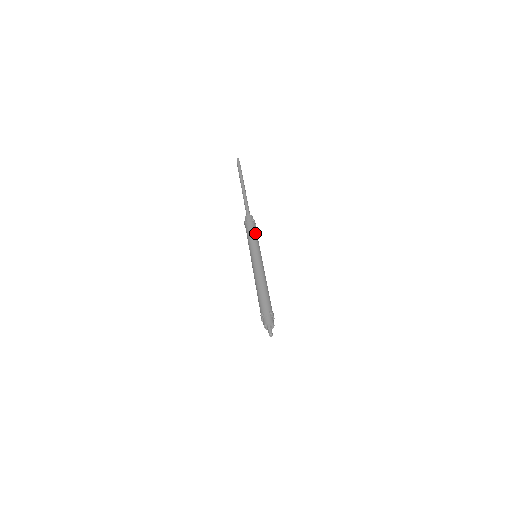
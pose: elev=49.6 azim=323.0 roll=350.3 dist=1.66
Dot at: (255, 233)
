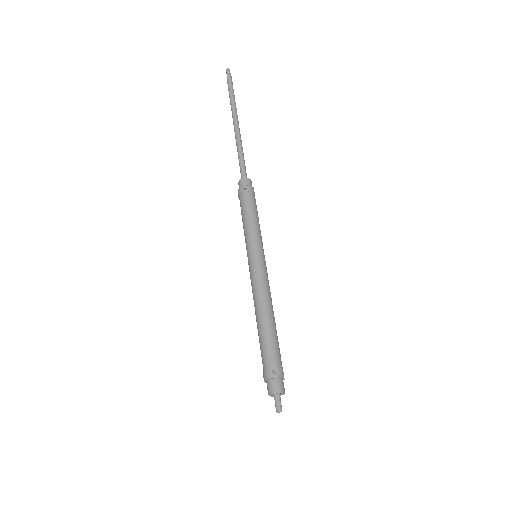
Dot at: (258, 217)
